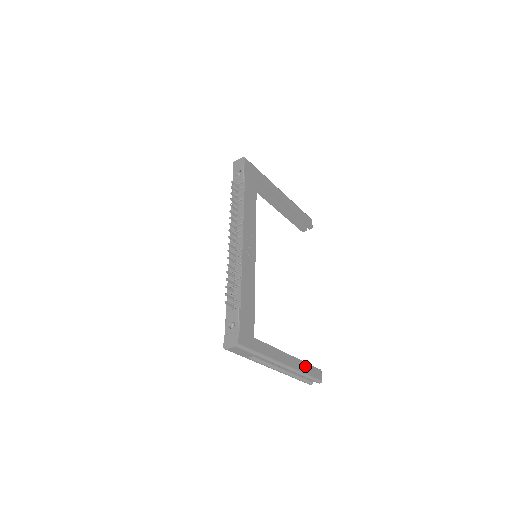
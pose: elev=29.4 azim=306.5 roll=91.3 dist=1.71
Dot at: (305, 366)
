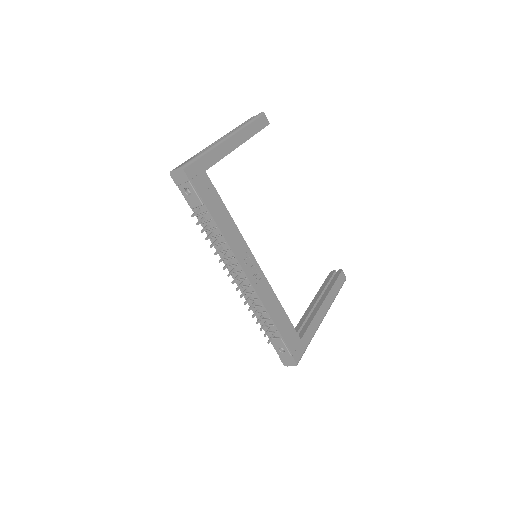
Dot at: (333, 290)
